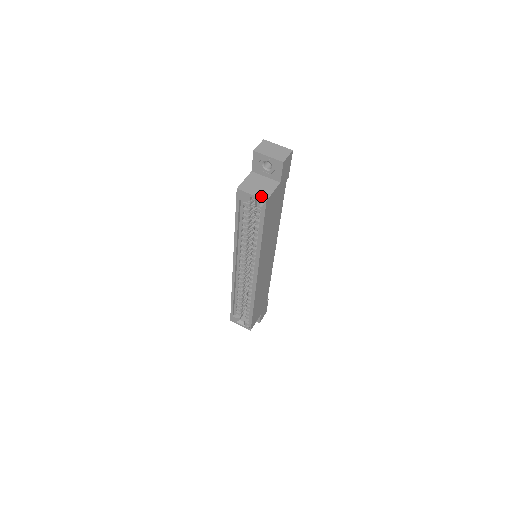
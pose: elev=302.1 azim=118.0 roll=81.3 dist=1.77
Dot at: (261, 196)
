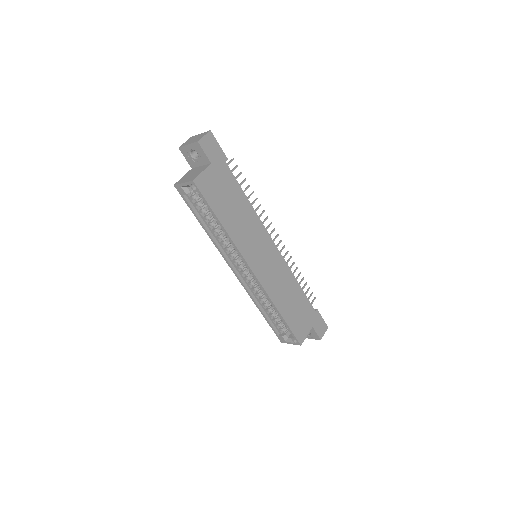
Dot at: (190, 180)
